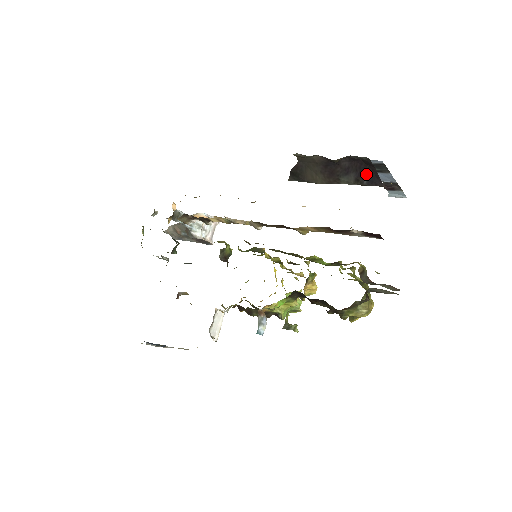
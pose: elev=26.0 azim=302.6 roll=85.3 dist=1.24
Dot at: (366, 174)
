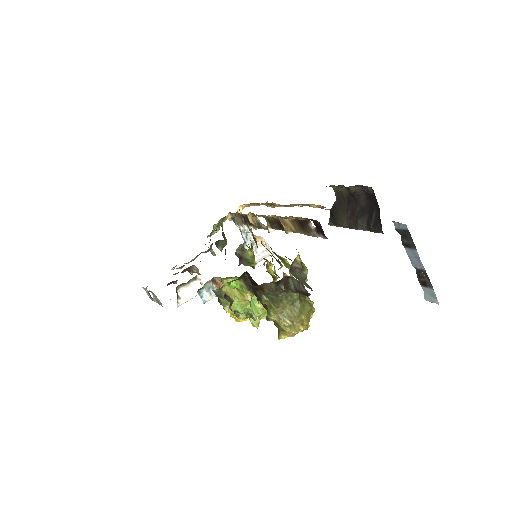
Dot at: (374, 216)
